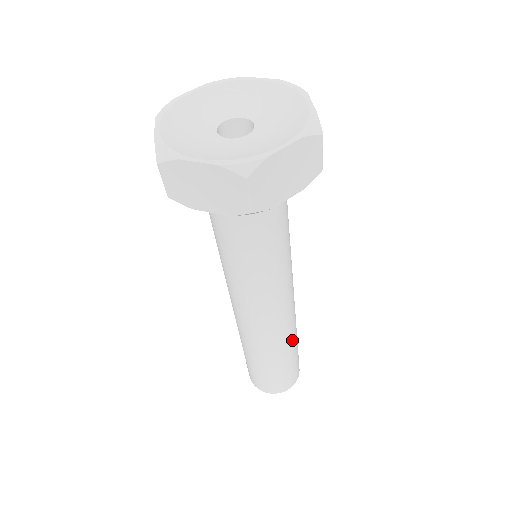
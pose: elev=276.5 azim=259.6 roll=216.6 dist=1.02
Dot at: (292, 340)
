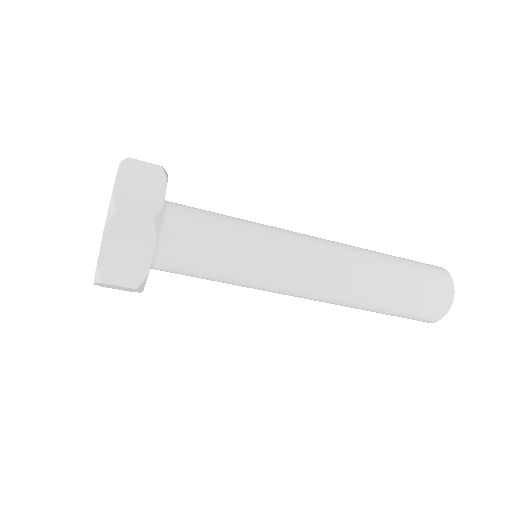
Dot at: (376, 283)
